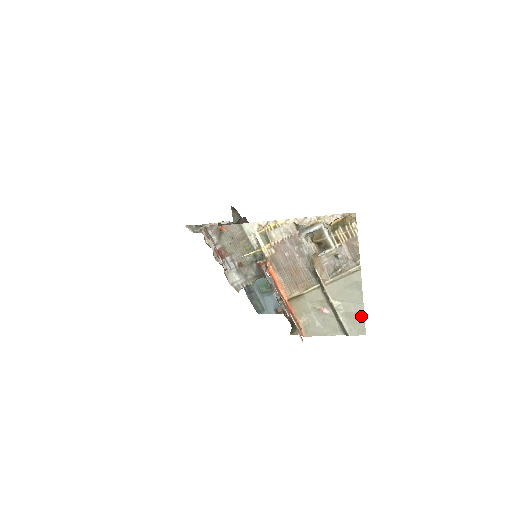
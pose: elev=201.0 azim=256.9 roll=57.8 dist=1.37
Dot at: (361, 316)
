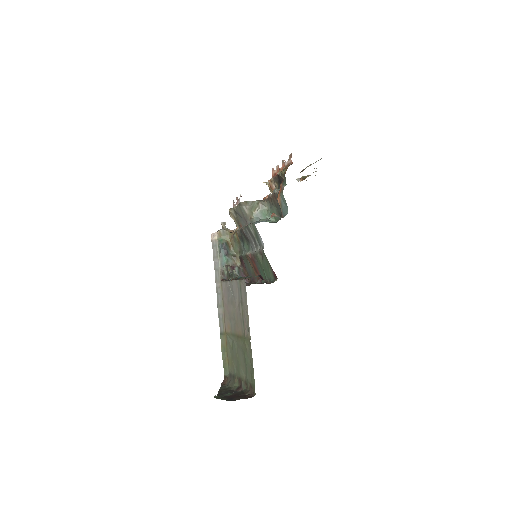
Dot at: occluded
